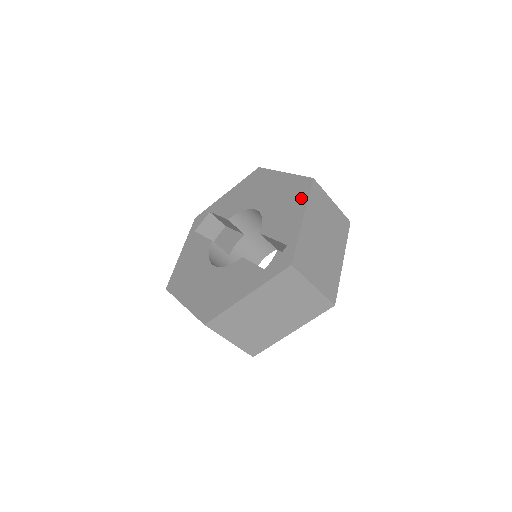
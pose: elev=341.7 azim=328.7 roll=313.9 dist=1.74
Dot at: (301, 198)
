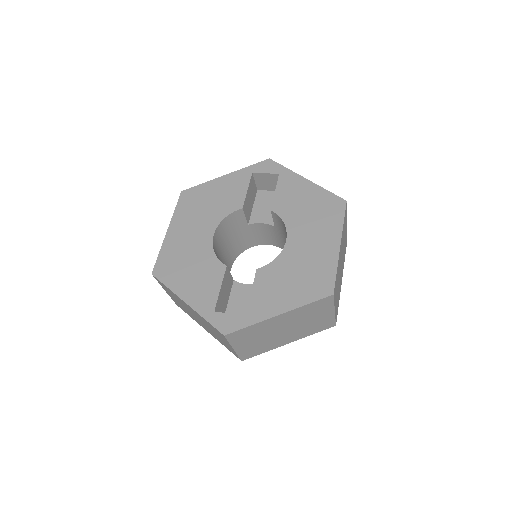
Dot at: (305, 295)
